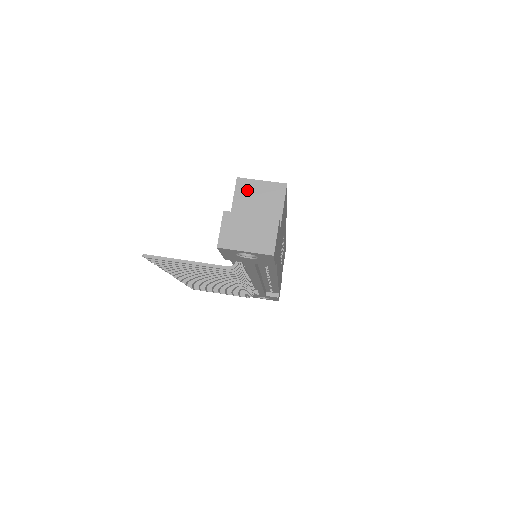
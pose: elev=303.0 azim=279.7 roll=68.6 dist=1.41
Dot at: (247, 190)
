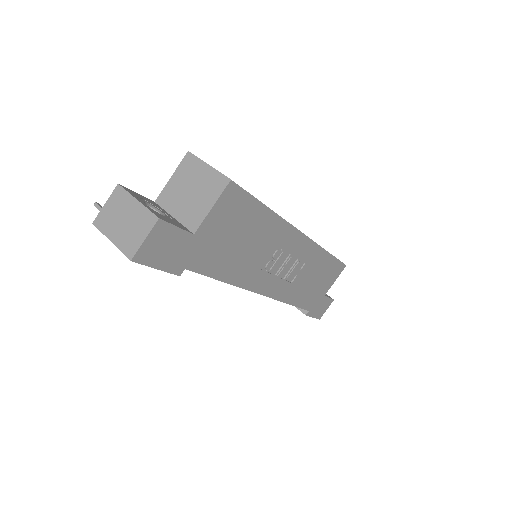
Dot at: (189, 170)
